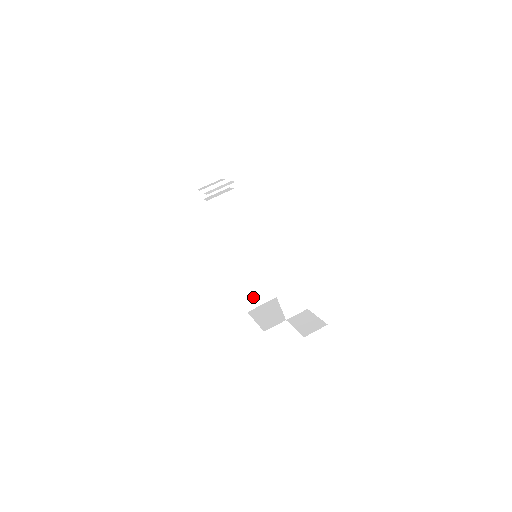
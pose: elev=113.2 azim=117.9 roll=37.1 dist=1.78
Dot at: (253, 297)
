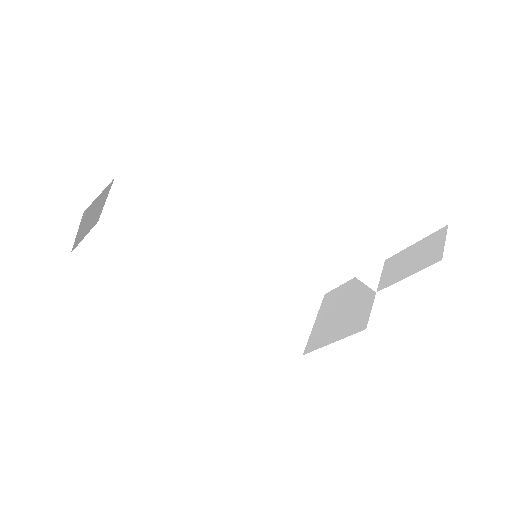
Dot at: (292, 328)
